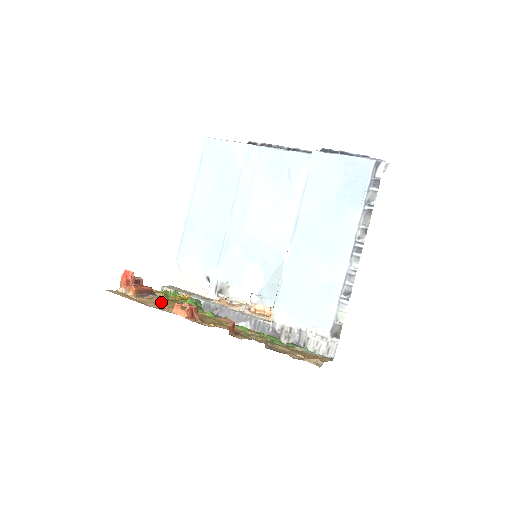
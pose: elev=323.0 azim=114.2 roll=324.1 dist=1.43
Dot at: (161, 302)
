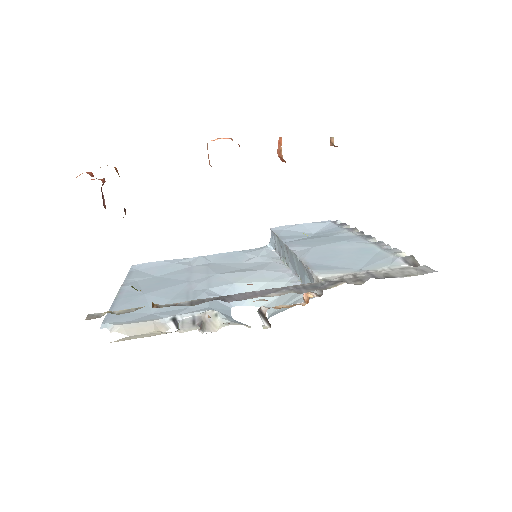
Dot at: occluded
